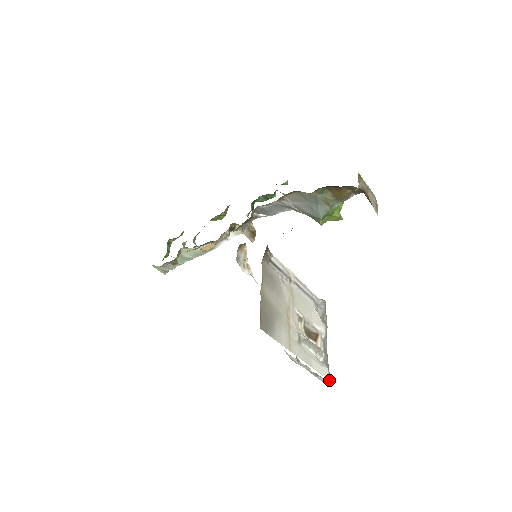
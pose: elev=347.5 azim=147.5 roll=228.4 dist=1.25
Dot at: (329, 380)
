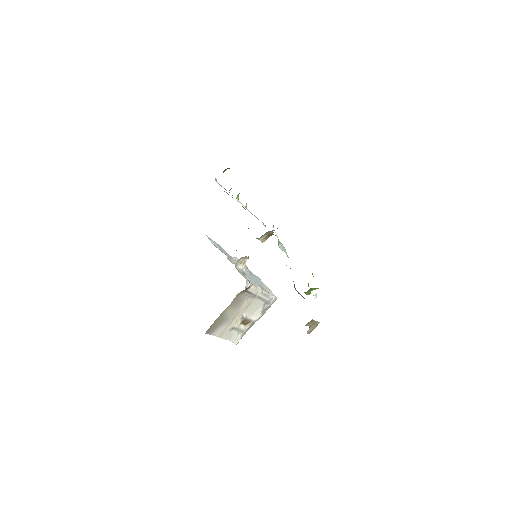
Dot at: occluded
